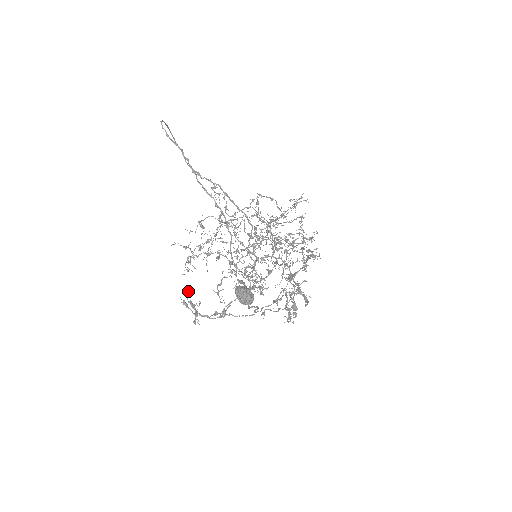
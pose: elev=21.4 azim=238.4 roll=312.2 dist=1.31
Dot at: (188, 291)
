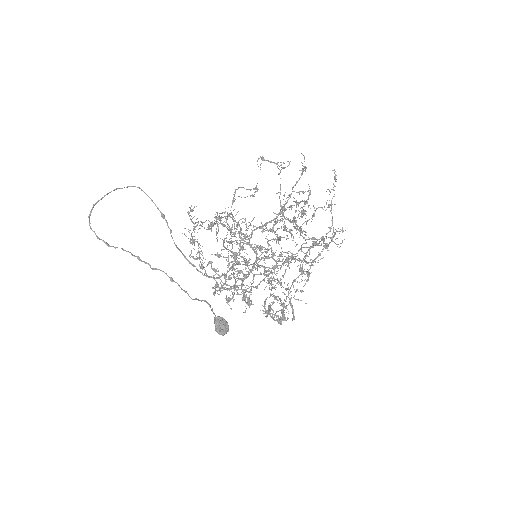
Dot at: (209, 263)
